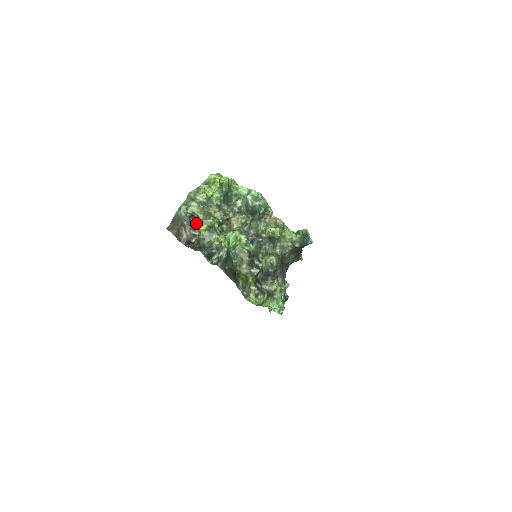
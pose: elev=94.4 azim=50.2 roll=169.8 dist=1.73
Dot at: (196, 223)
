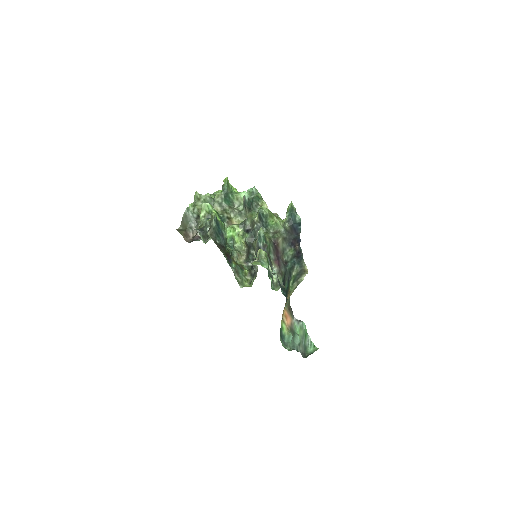
Dot at: (200, 219)
